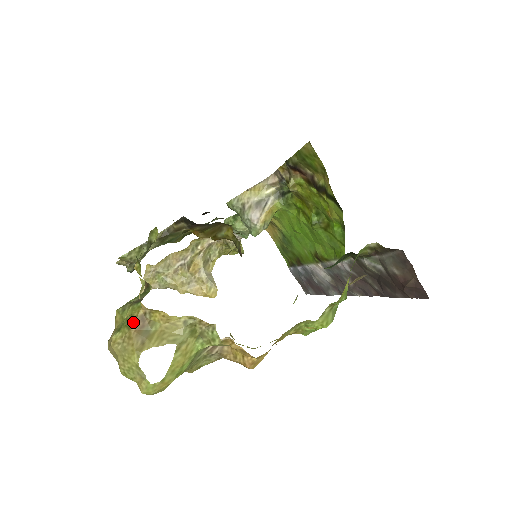
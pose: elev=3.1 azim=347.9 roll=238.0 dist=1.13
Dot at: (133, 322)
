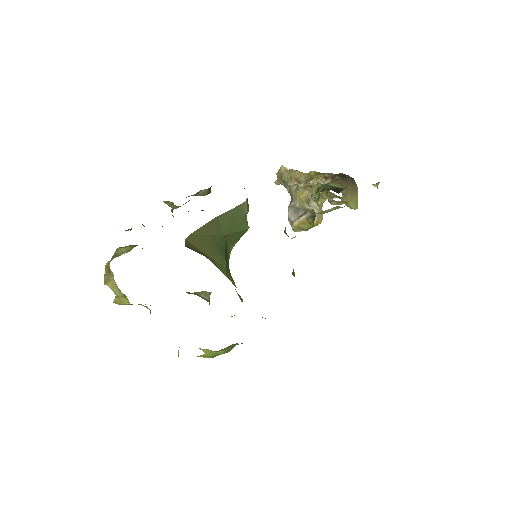
Dot at: (107, 266)
